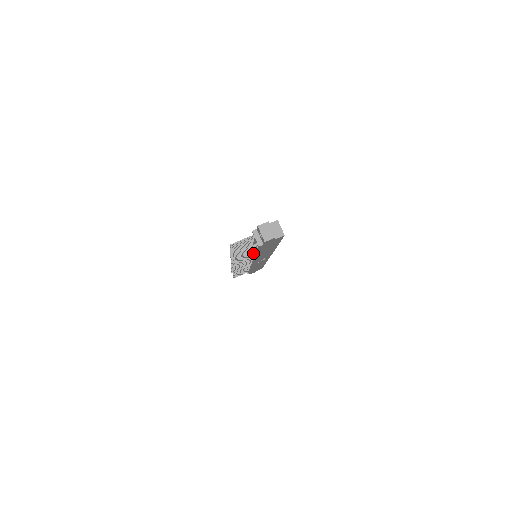
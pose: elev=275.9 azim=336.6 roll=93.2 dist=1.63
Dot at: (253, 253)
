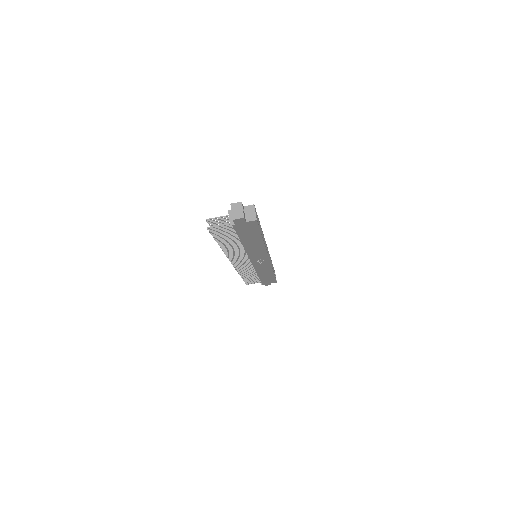
Dot at: (239, 242)
